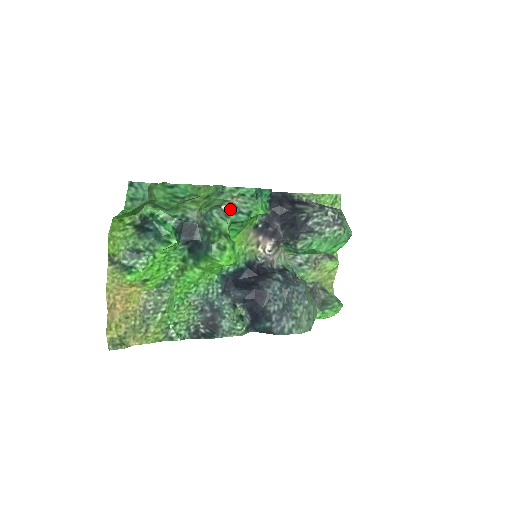
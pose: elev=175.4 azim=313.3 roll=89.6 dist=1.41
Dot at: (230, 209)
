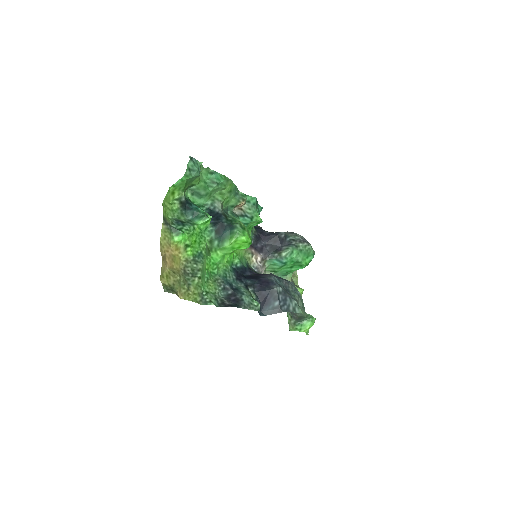
Dot at: (239, 212)
